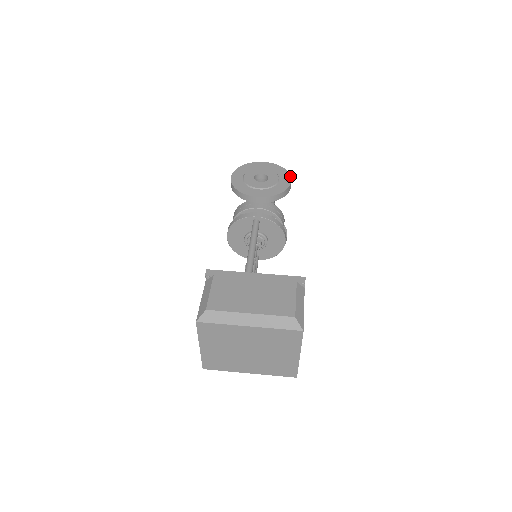
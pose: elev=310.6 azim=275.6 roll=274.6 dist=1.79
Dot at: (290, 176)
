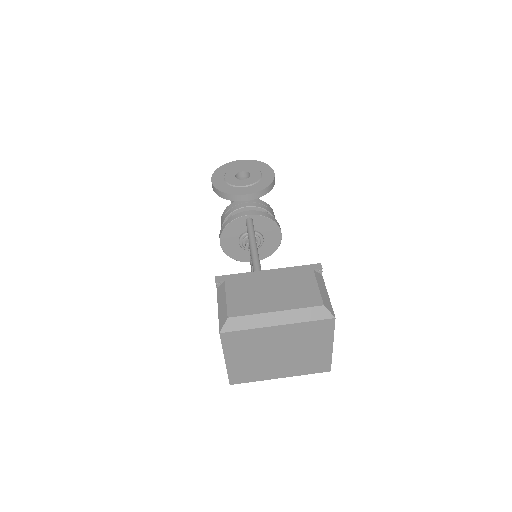
Dot at: (272, 169)
